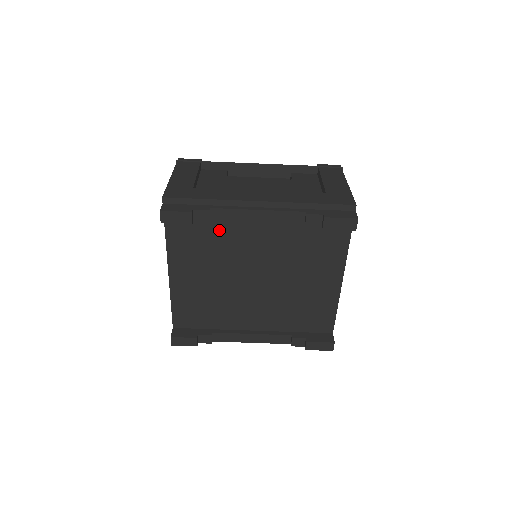
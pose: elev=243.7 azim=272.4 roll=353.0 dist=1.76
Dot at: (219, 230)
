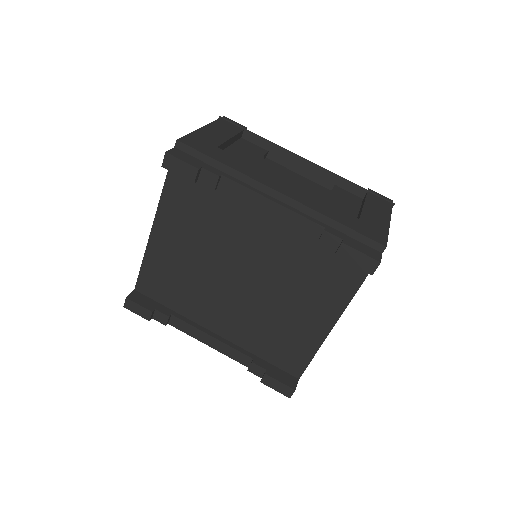
Dot at: (223, 205)
